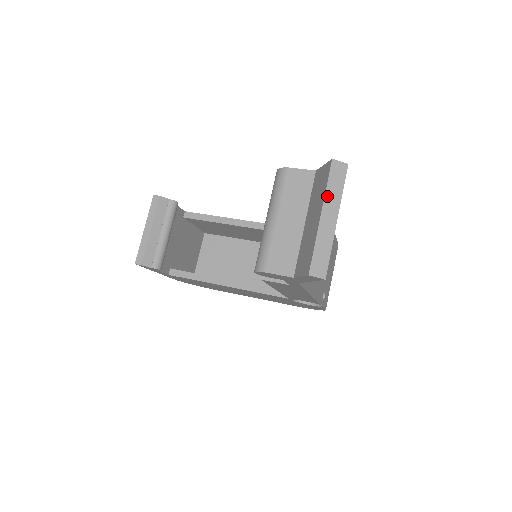
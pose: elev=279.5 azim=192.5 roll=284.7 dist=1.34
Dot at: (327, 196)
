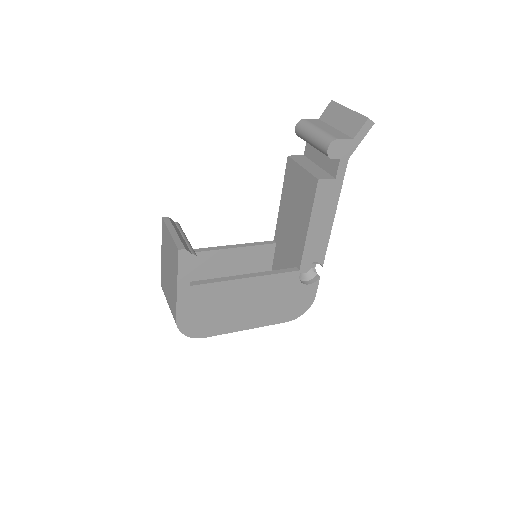
Dot at: (344, 106)
